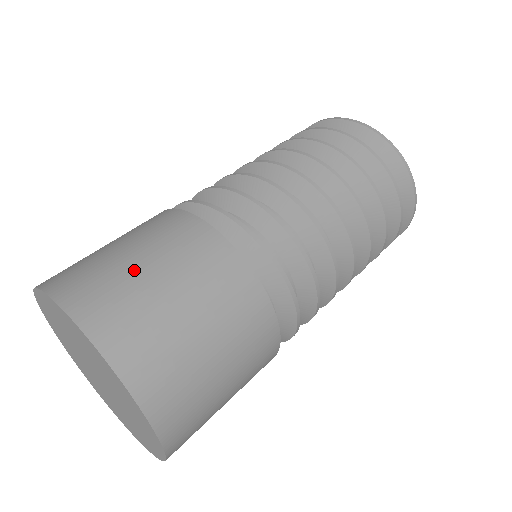
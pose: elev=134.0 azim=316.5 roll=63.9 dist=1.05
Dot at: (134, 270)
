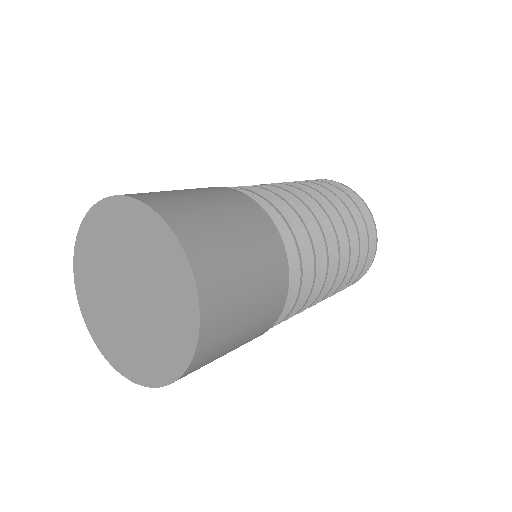
Dot at: (180, 192)
